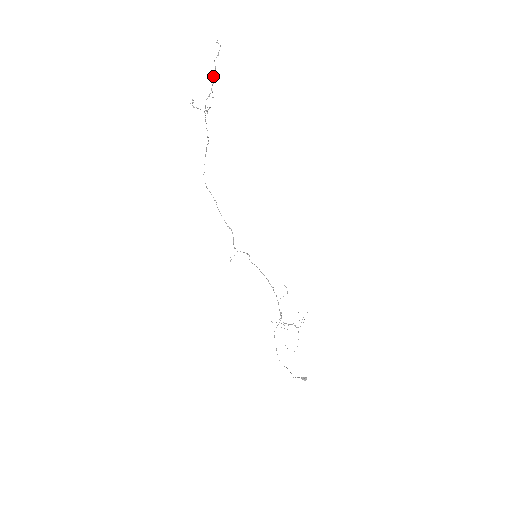
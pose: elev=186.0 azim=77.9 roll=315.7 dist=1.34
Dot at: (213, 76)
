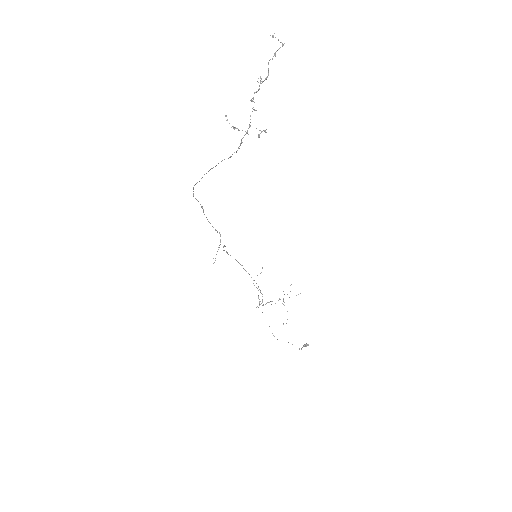
Dot at: (261, 83)
